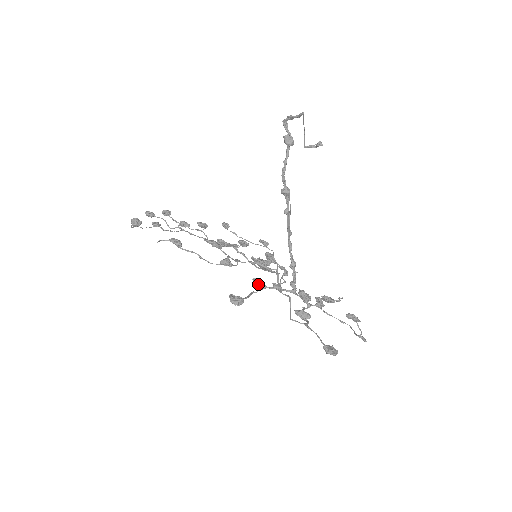
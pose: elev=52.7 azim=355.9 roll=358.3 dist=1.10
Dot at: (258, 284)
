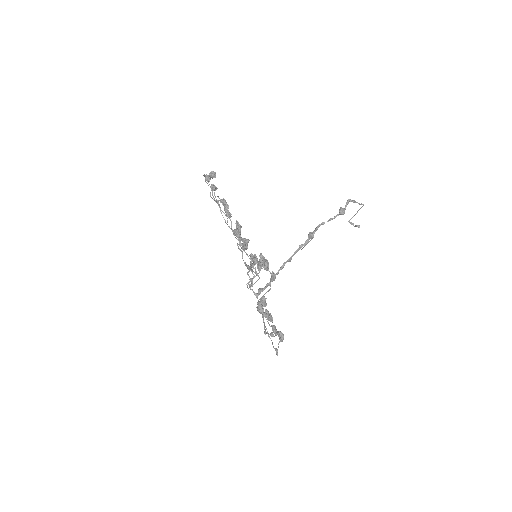
Dot at: (267, 264)
